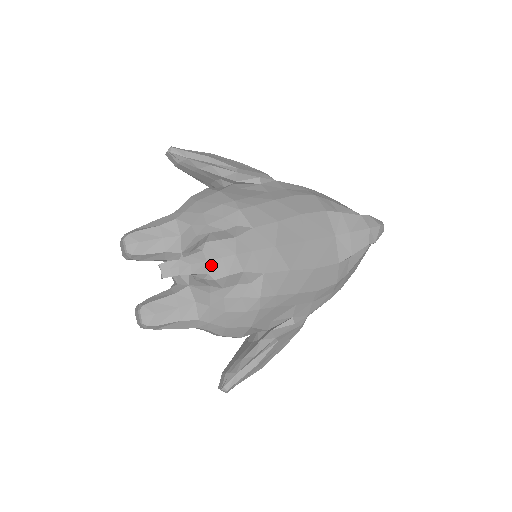
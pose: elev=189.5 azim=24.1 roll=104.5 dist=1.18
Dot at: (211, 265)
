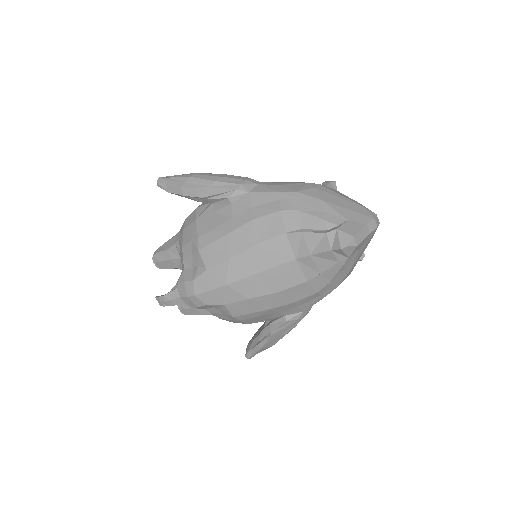
Dot at: (184, 300)
